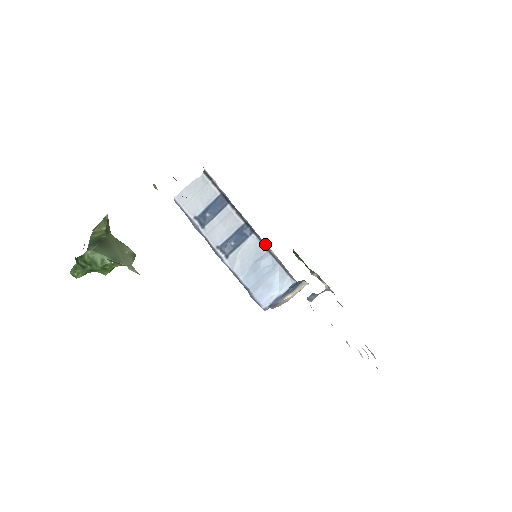
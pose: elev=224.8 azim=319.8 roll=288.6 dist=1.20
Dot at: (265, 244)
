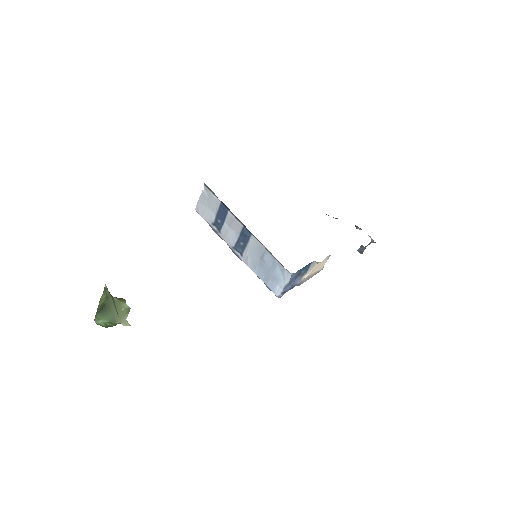
Dot at: (261, 243)
